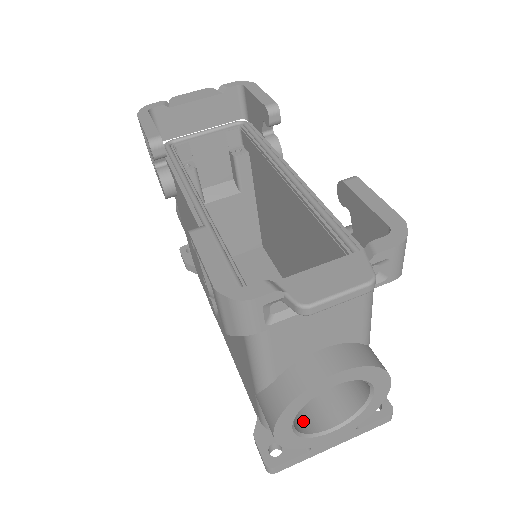
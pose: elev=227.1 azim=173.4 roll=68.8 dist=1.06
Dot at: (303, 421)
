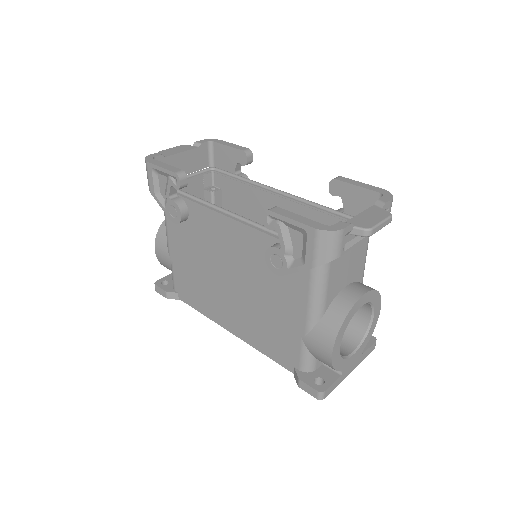
Dot at: occluded
